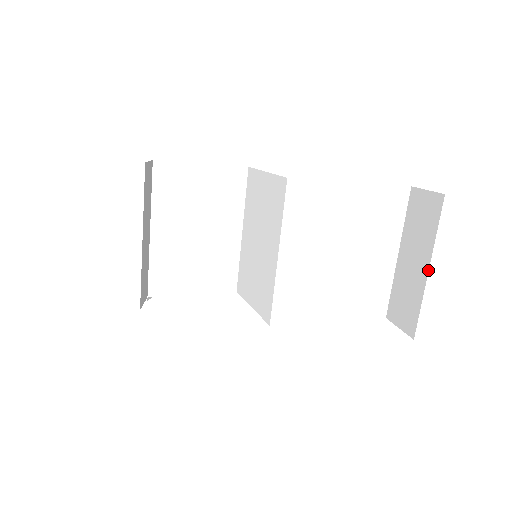
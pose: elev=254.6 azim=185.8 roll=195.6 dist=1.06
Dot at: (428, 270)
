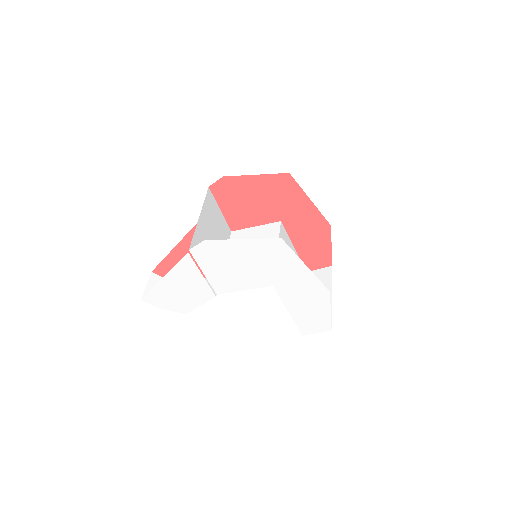
Dot at: (331, 296)
